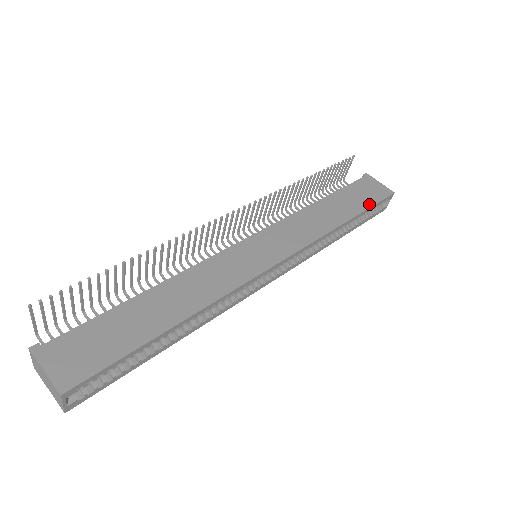
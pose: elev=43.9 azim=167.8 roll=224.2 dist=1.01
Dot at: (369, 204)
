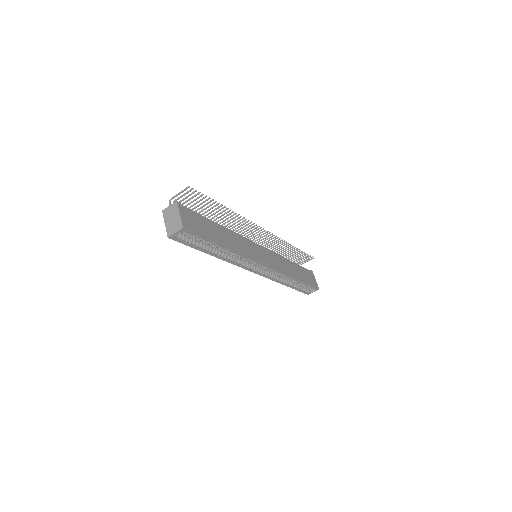
Dot at: (308, 282)
